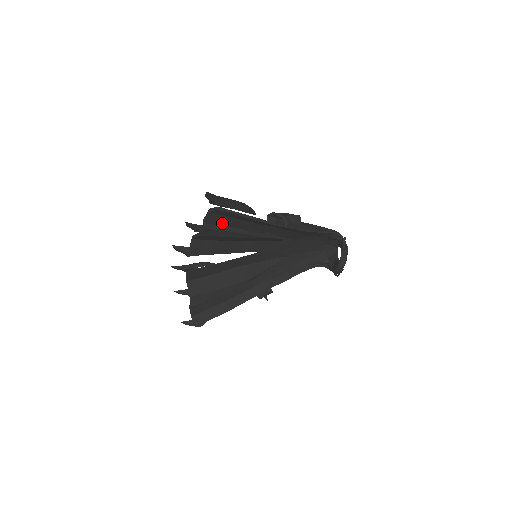
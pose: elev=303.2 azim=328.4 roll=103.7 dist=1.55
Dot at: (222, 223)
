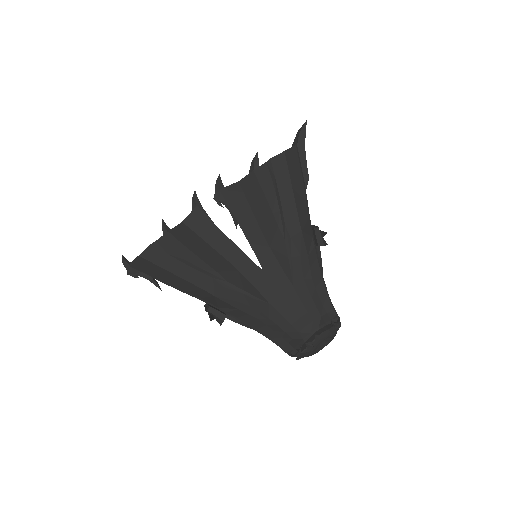
Dot at: (278, 176)
